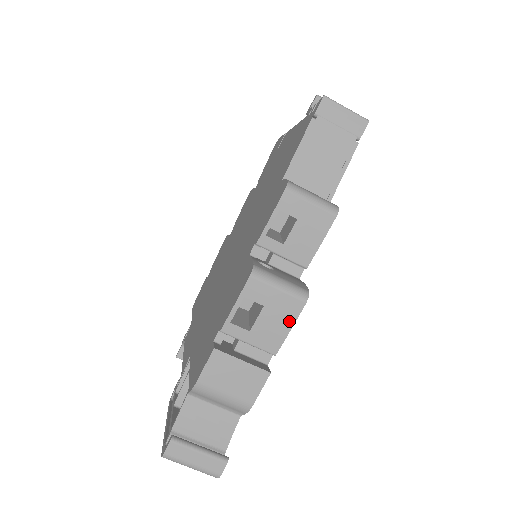
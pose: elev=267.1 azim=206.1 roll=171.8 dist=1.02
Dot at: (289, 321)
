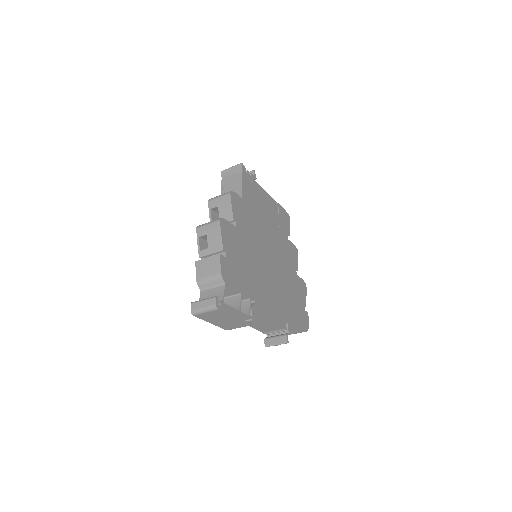
Dot at: (218, 232)
